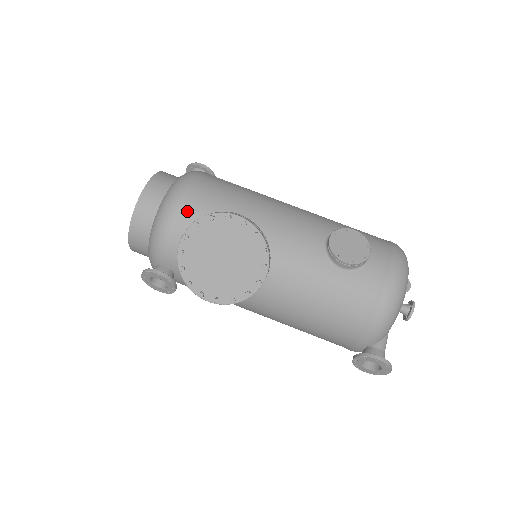
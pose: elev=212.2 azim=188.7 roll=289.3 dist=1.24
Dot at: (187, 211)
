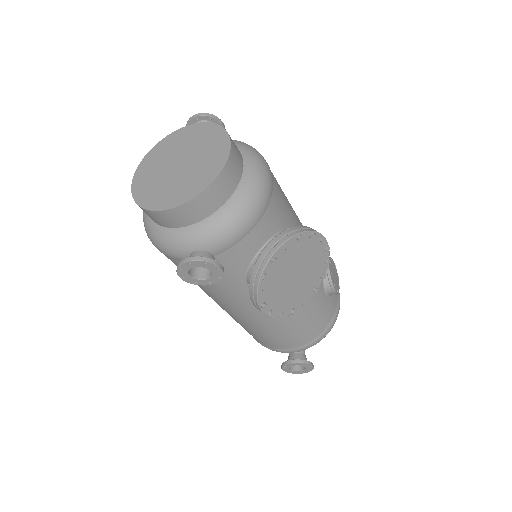
Dot at: (270, 207)
